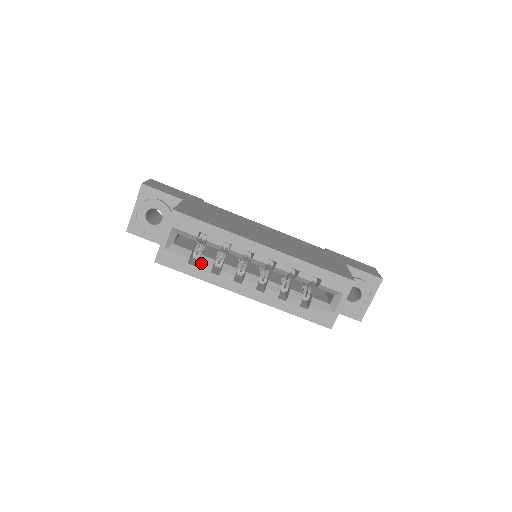
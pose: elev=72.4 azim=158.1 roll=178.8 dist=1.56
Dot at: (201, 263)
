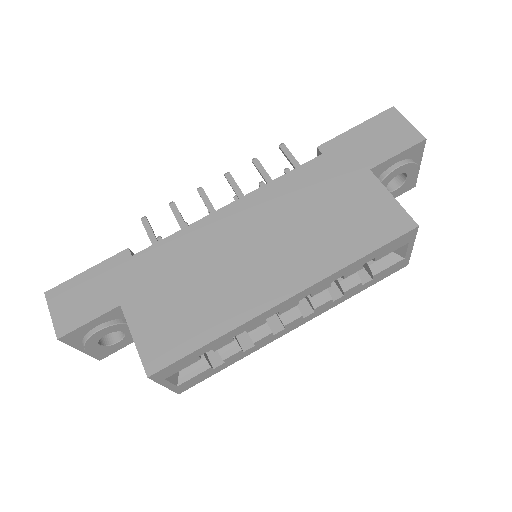
Dot at: (227, 358)
